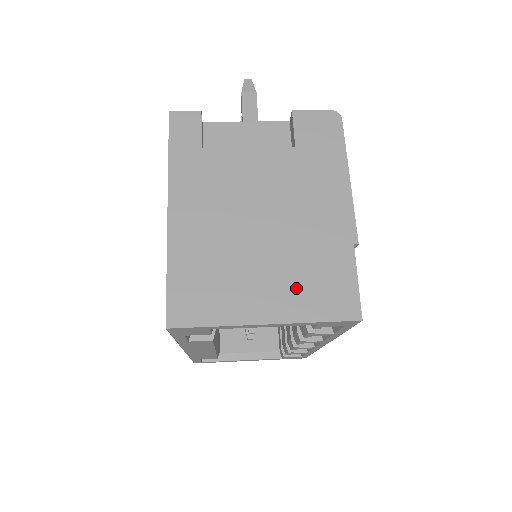
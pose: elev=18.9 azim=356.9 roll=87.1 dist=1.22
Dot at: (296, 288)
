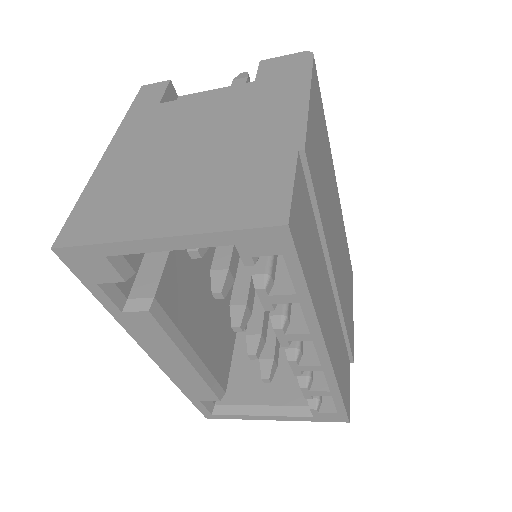
Dot at: (210, 199)
